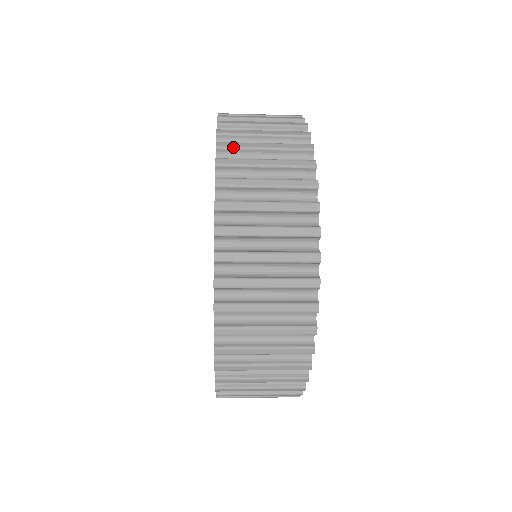
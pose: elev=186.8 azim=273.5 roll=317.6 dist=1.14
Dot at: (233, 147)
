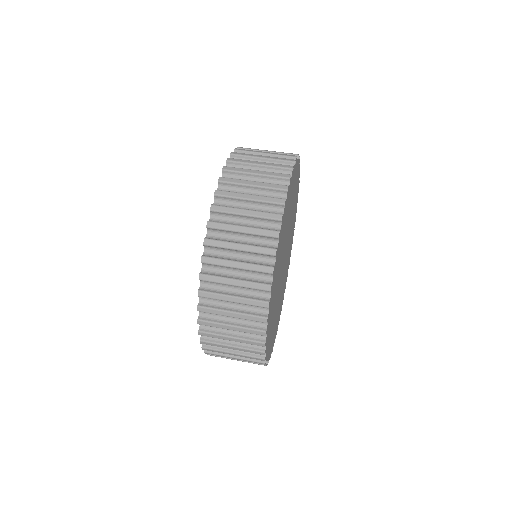
Dot at: (226, 196)
